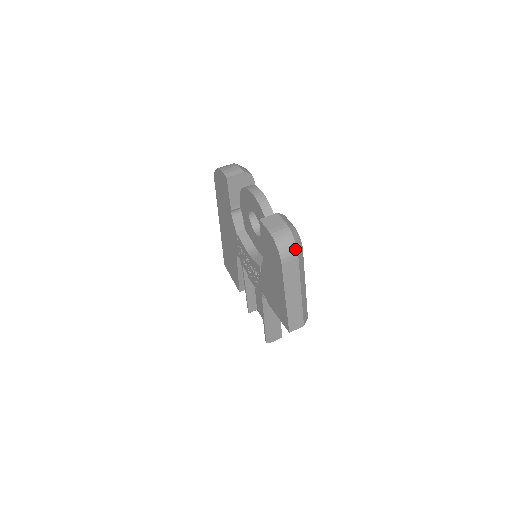
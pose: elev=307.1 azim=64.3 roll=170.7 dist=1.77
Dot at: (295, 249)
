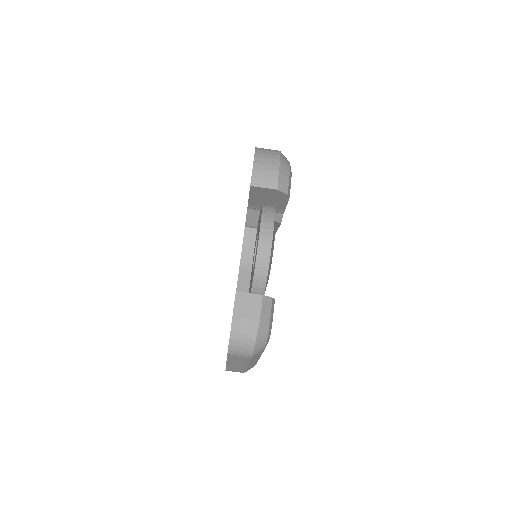
Dot at: (250, 353)
